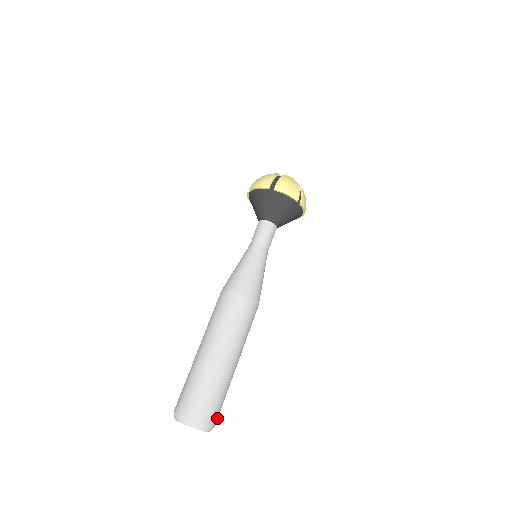
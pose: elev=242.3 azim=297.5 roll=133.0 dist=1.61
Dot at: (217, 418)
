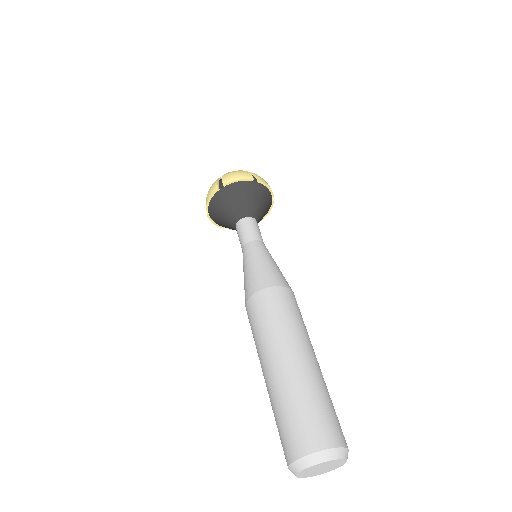
Dot at: (342, 436)
